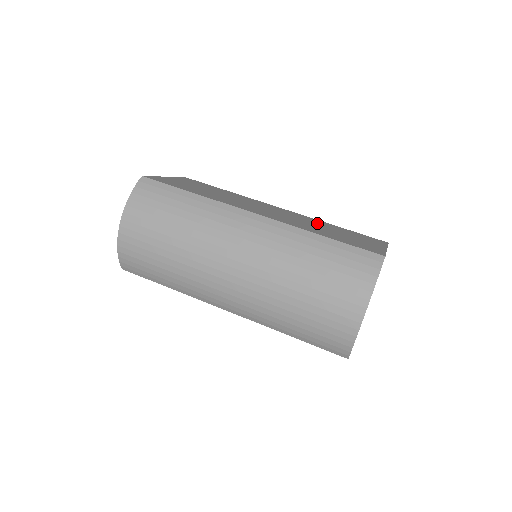
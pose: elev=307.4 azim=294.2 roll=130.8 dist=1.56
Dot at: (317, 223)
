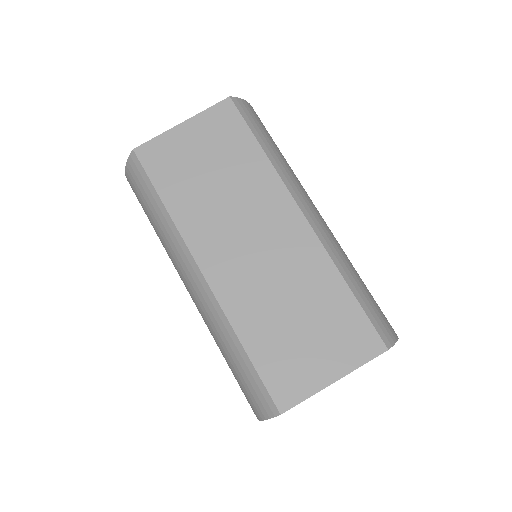
Dot at: (305, 284)
